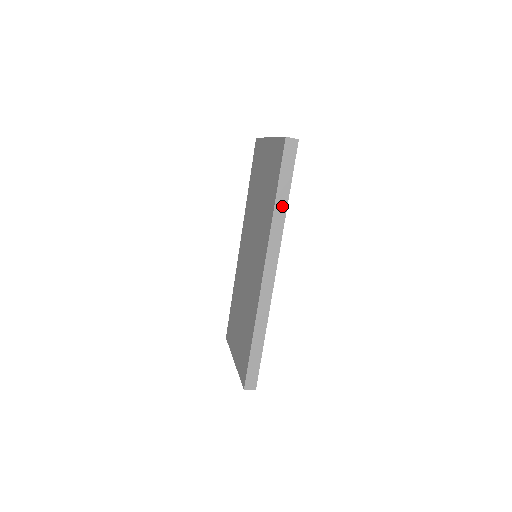
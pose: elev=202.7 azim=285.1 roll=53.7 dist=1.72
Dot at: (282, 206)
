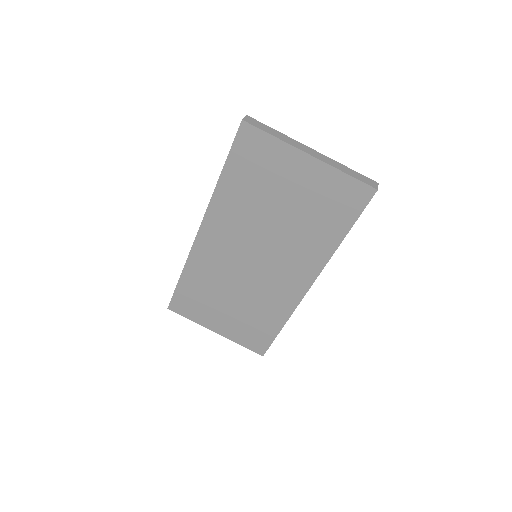
Dot at: occluded
